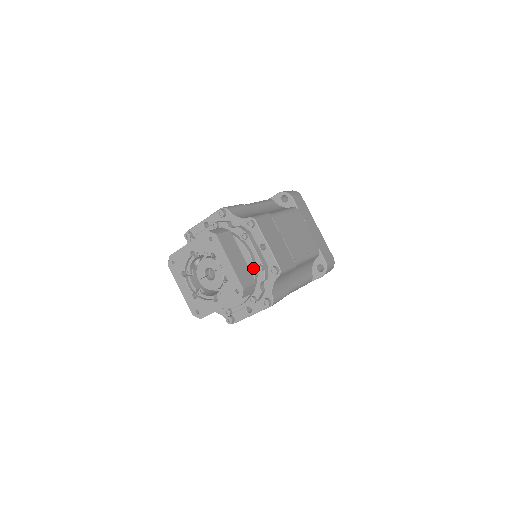
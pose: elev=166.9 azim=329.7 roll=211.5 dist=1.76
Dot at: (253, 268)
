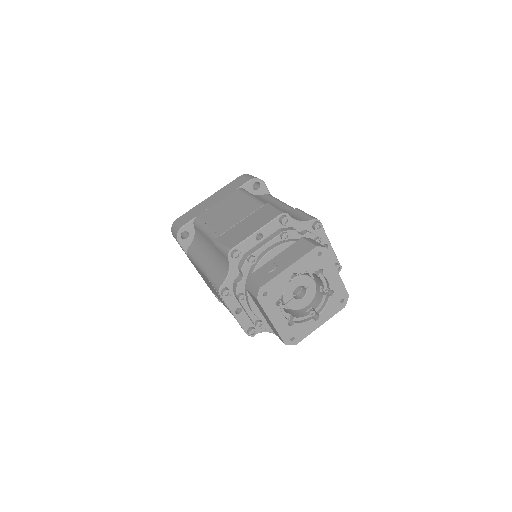
Dot at: occluded
